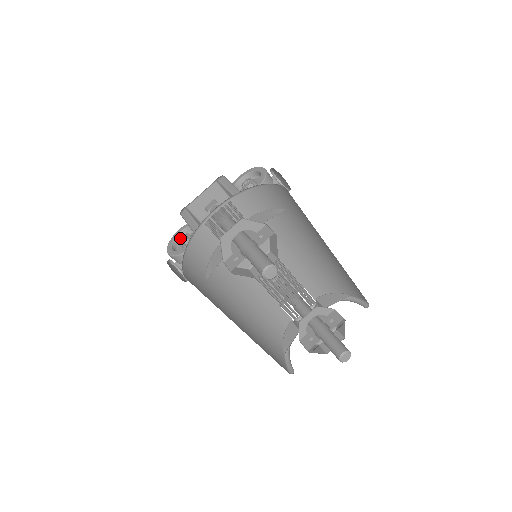
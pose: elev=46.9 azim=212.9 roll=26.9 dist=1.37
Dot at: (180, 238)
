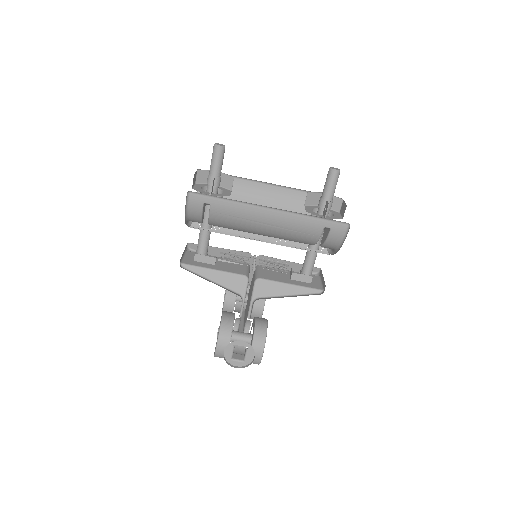
Dot at: occluded
